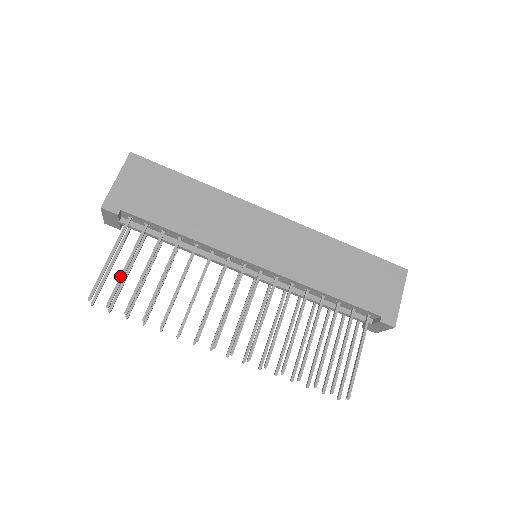
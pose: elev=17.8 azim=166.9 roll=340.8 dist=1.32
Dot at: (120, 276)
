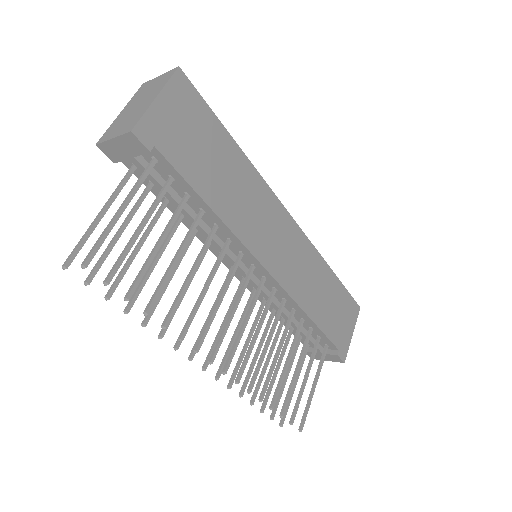
Dot at: (130, 242)
